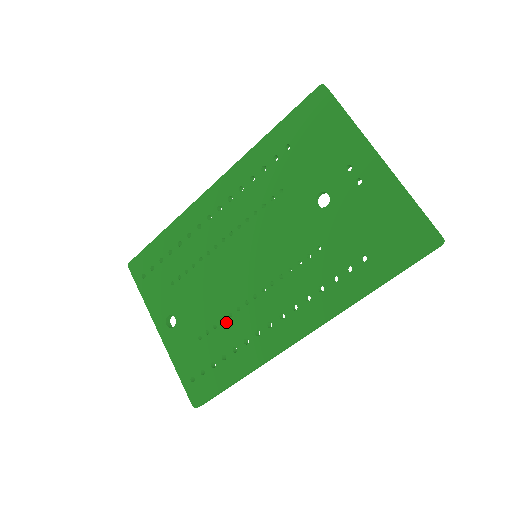
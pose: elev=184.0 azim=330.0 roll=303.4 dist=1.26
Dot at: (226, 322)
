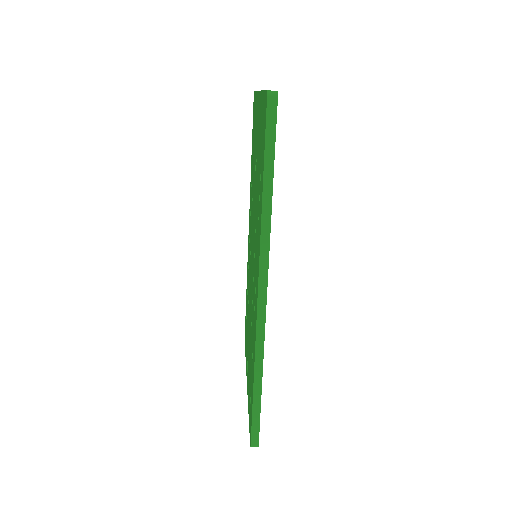
Dot at: (251, 334)
